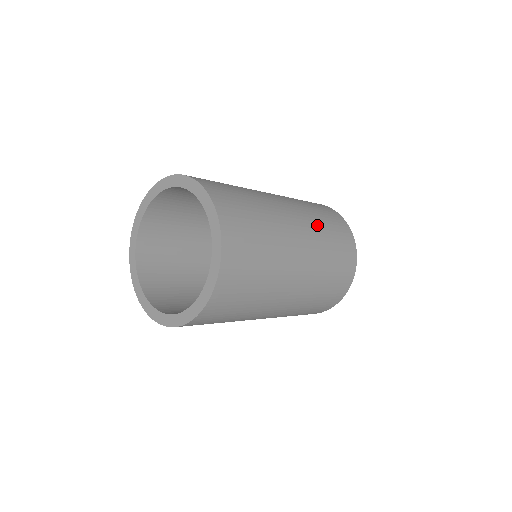
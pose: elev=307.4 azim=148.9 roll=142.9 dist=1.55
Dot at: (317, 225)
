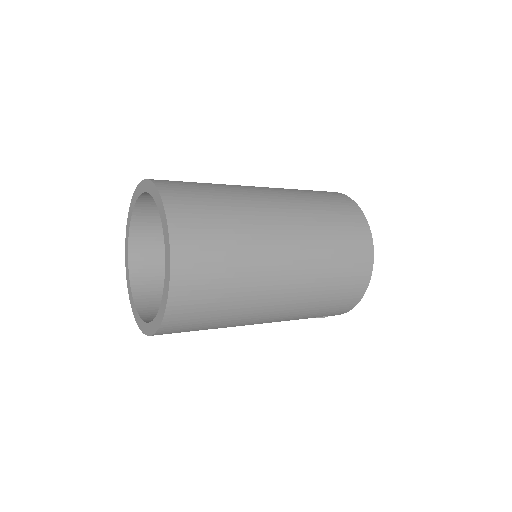
Dot at: (287, 189)
